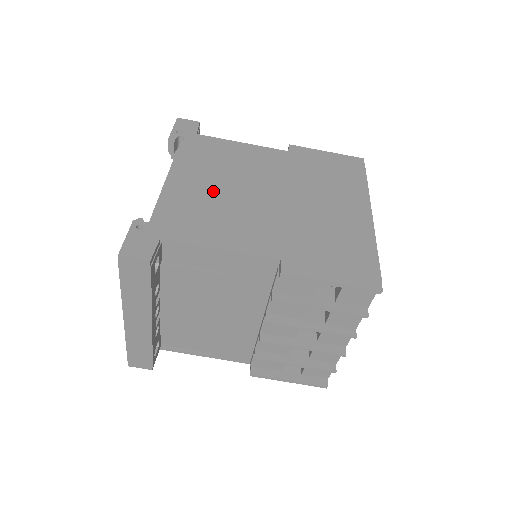
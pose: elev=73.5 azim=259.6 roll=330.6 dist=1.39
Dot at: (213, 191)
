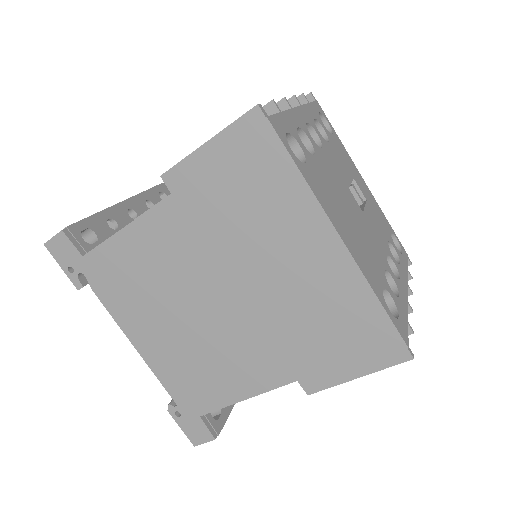
Dot at: (177, 335)
